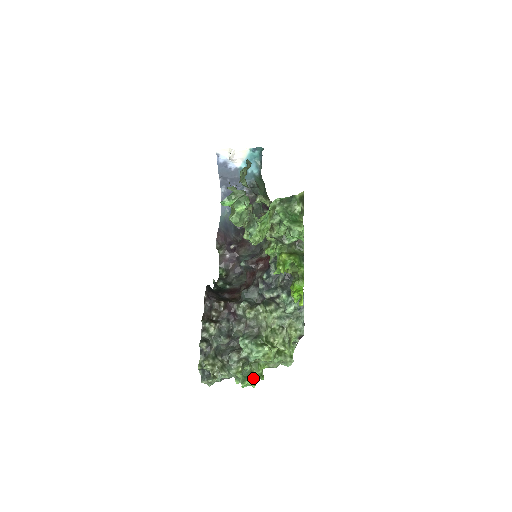
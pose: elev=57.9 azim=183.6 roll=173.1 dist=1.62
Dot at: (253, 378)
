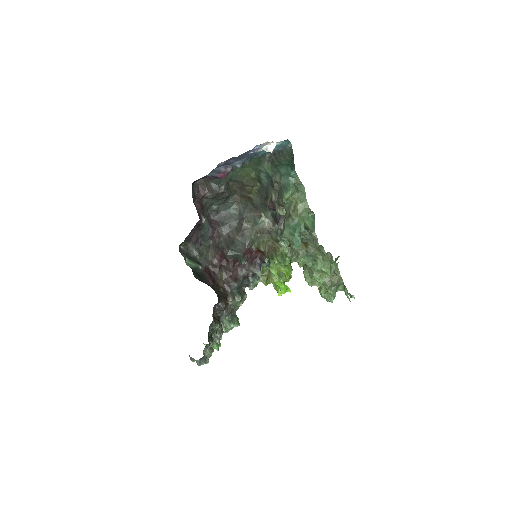
Dot at: occluded
